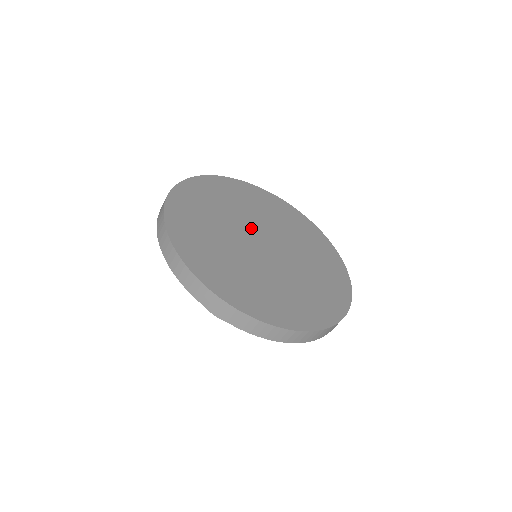
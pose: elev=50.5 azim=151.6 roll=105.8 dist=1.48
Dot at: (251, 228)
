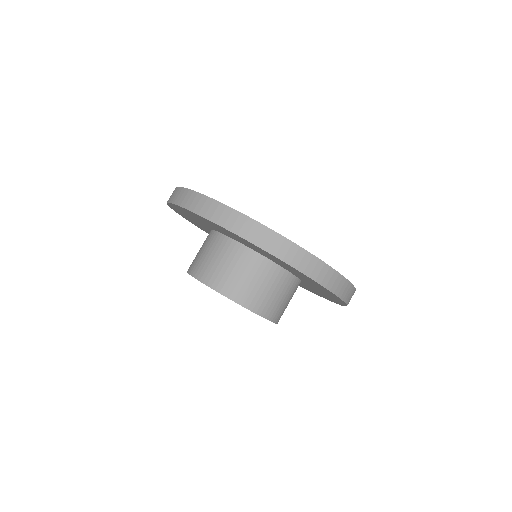
Dot at: occluded
